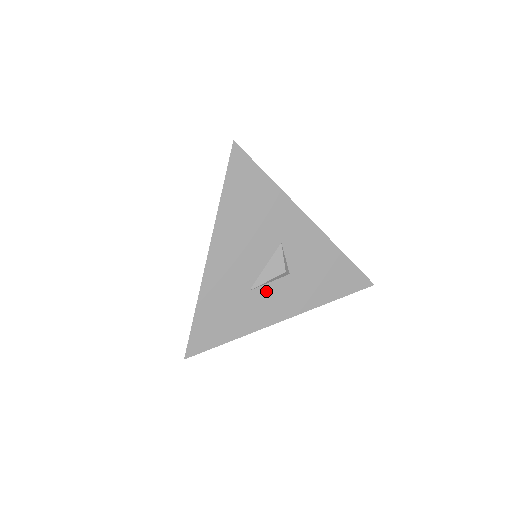
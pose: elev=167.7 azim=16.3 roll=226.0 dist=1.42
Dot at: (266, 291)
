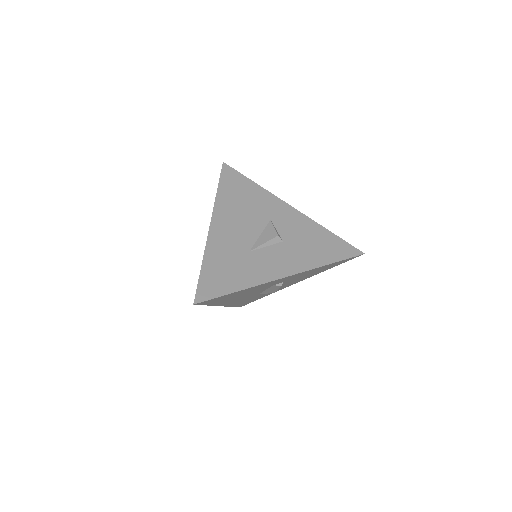
Dot at: (264, 253)
